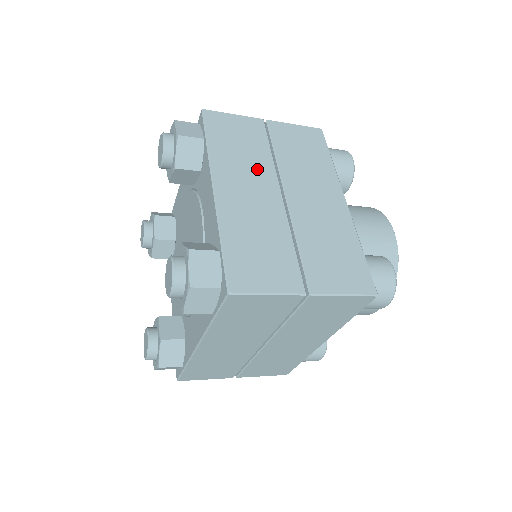
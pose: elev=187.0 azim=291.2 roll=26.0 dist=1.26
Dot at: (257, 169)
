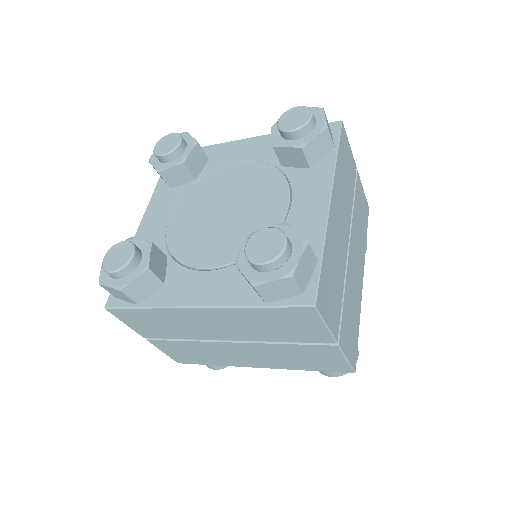
Dot at: (346, 208)
